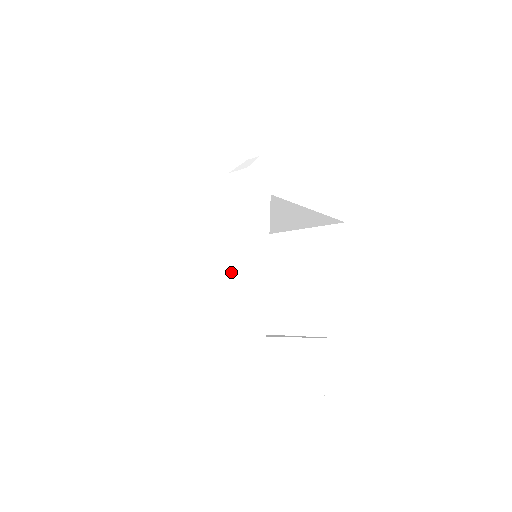
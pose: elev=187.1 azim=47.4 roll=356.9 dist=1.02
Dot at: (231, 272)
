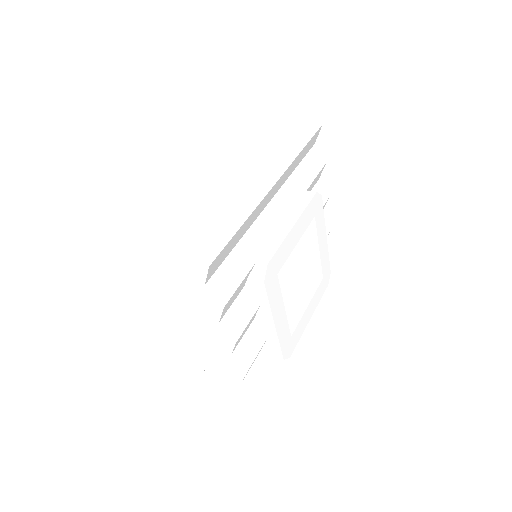
Dot at: (267, 327)
